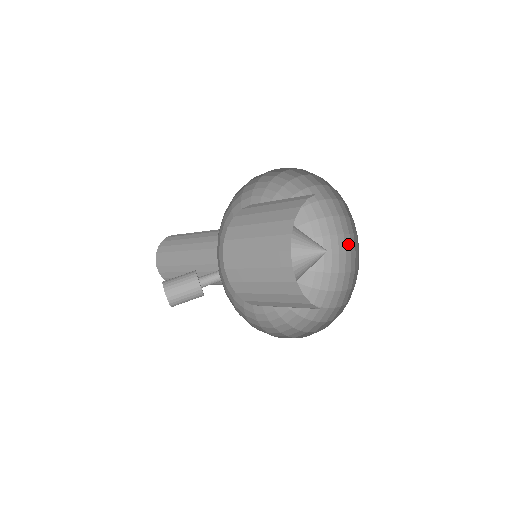
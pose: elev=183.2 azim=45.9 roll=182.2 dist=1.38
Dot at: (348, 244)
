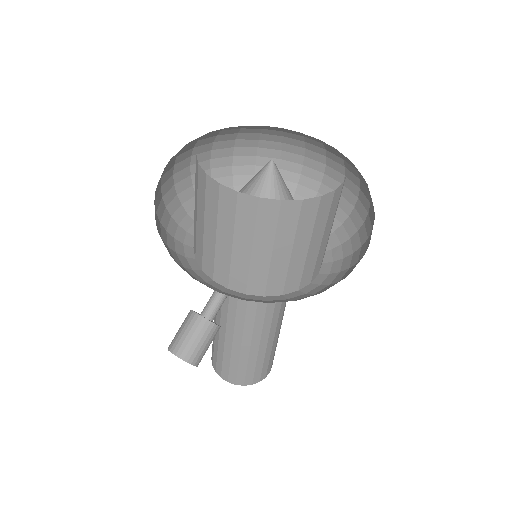
Dot at: (335, 165)
